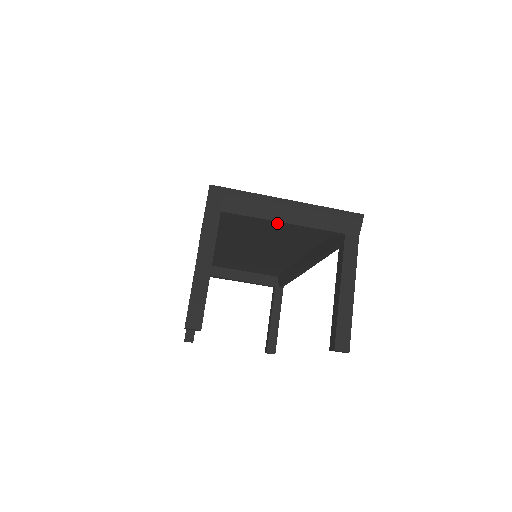
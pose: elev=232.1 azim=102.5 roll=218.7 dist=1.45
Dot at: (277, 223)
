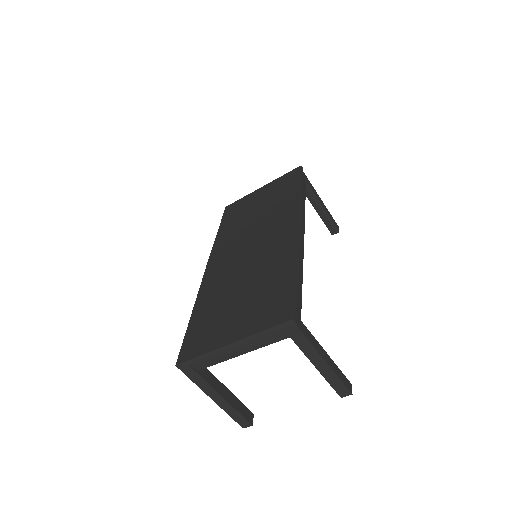
Dot at: occluded
